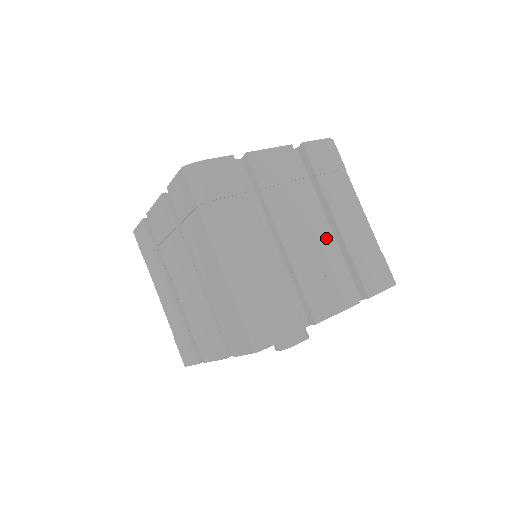
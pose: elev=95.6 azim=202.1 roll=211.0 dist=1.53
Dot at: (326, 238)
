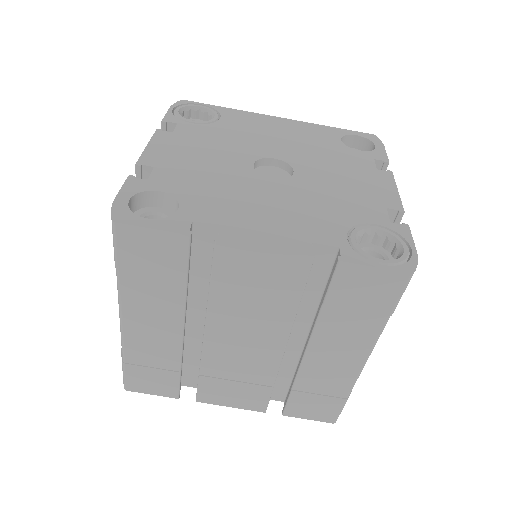
Dot at: occluded
